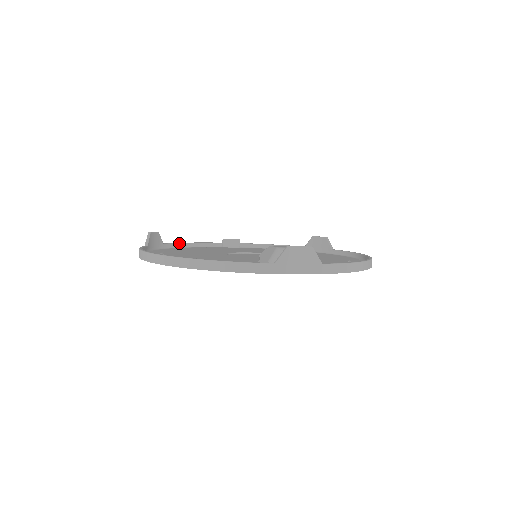
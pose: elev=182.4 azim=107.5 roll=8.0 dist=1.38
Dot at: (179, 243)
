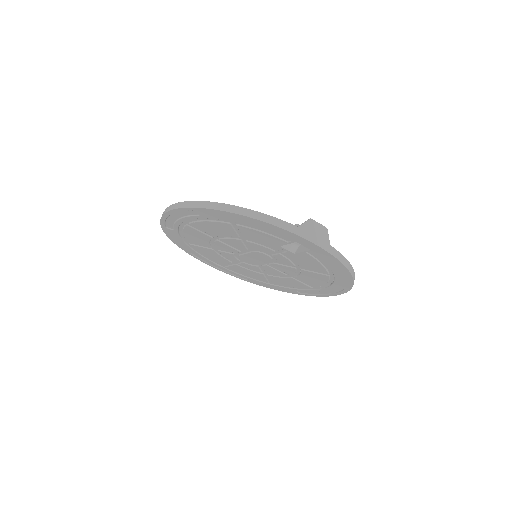
Dot at: occluded
